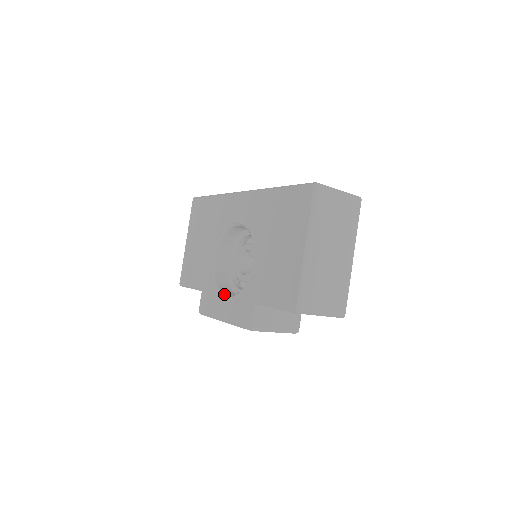
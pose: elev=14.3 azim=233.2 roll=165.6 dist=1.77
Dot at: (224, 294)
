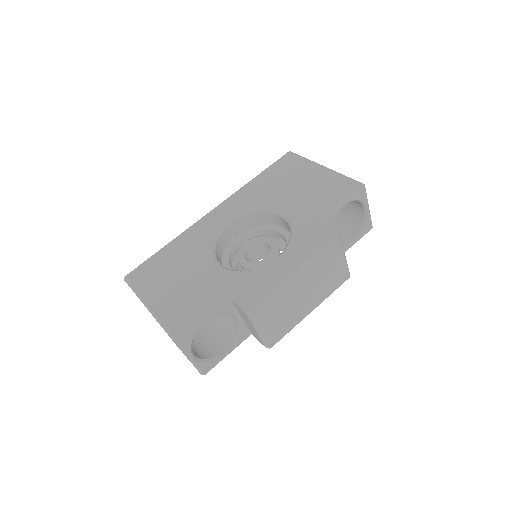
Dot at: occluded
